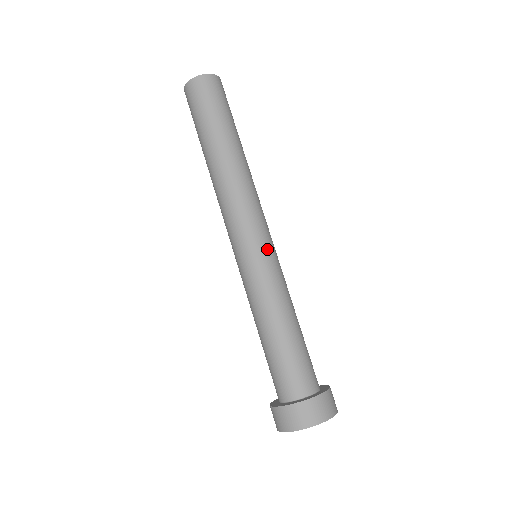
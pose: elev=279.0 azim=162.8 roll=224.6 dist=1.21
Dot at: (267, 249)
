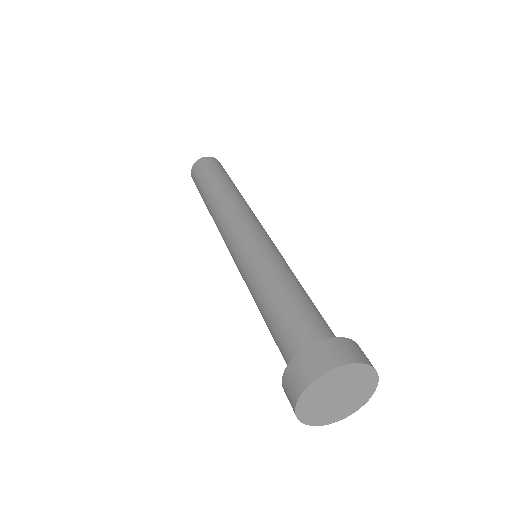
Dot at: (267, 238)
